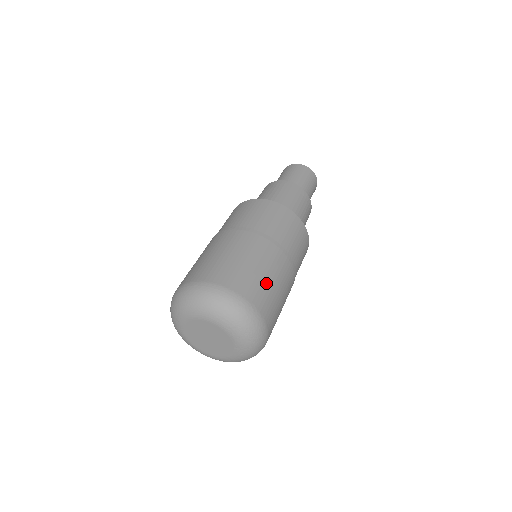
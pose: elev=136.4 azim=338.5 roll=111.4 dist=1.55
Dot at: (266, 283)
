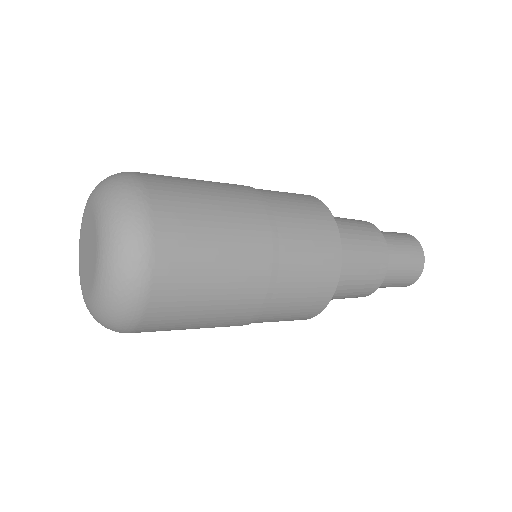
Dot at: (197, 198)
